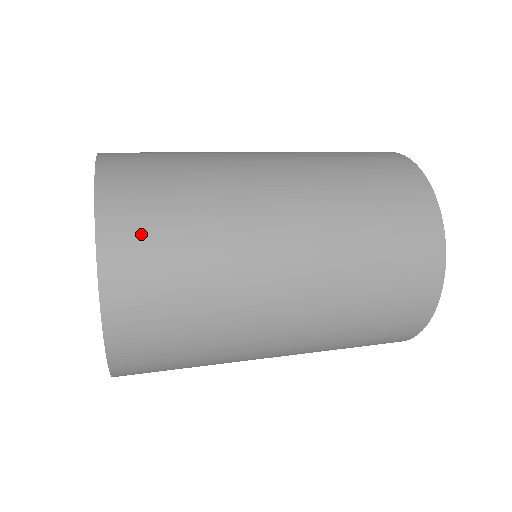
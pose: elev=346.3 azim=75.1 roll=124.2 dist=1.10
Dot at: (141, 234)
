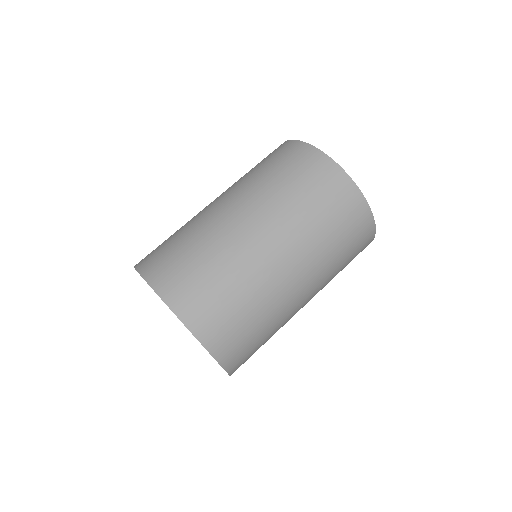
Dot at: (212, 316)
